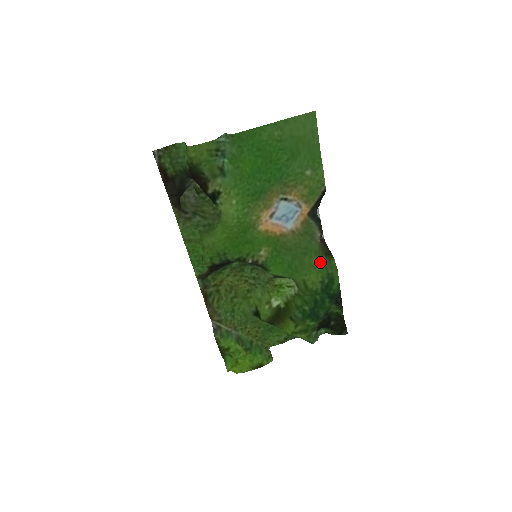
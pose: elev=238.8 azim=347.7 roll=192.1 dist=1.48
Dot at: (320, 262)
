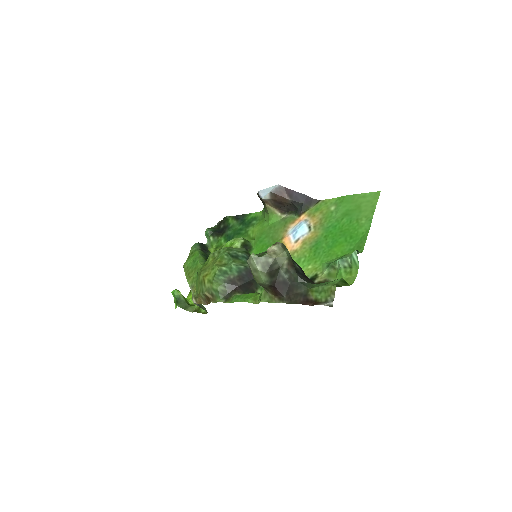
Dot at: (265, 220)
